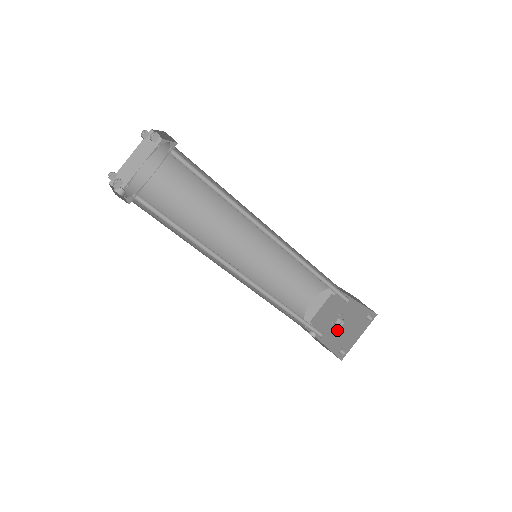
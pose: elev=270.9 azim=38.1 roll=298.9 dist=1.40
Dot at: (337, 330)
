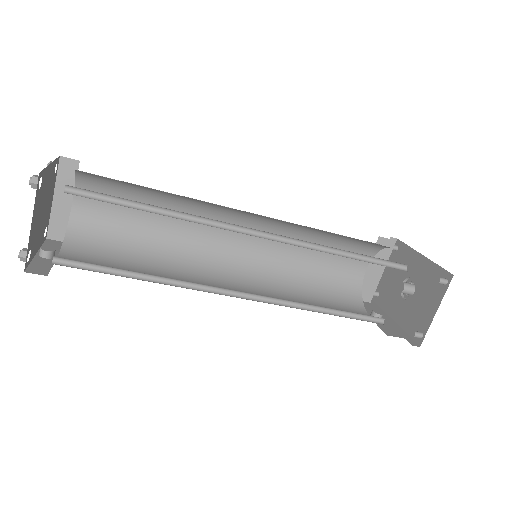
Dot at: (408, 302)
